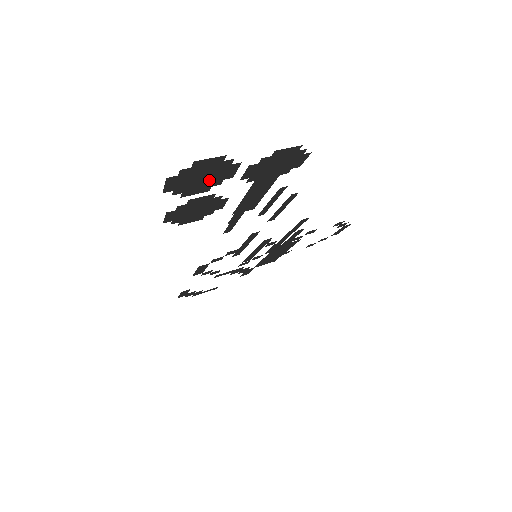
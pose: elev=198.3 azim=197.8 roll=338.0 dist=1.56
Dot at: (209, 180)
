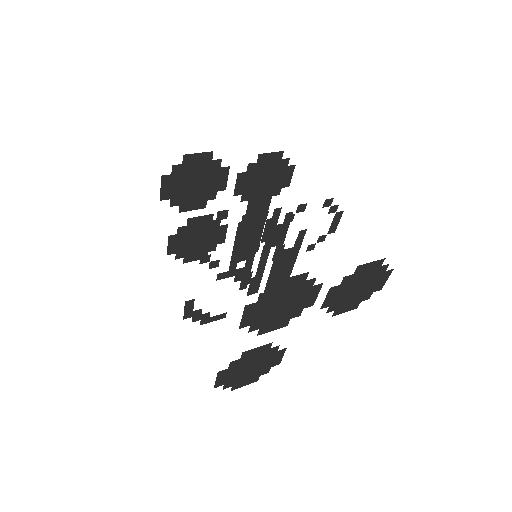
Dot at: (203, 189)
